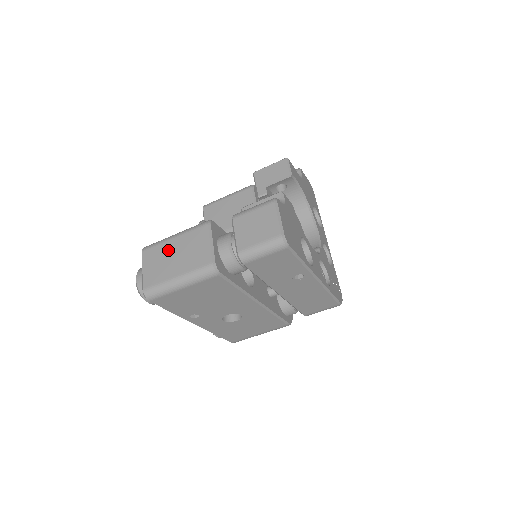
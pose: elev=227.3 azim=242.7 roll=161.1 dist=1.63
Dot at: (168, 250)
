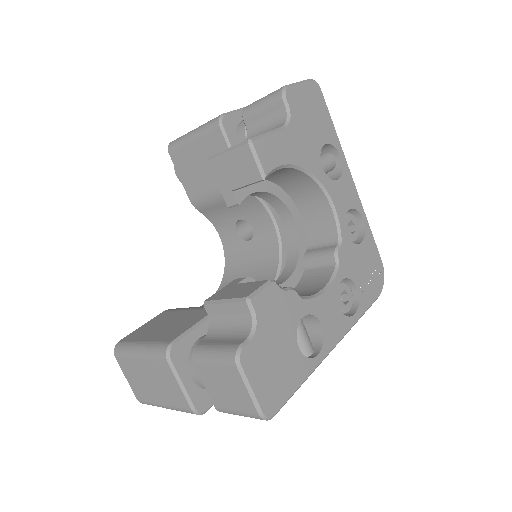
Dot at: (139, 370)
